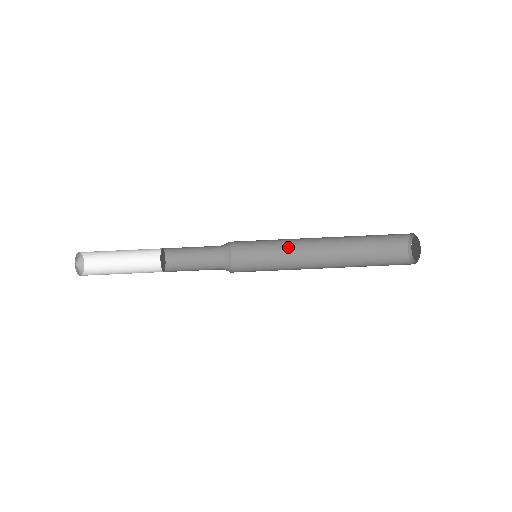
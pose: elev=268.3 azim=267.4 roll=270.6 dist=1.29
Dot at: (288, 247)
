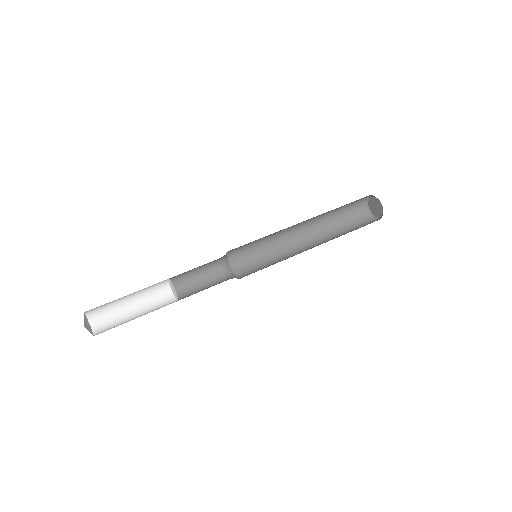
Dot at: (282, 254)
